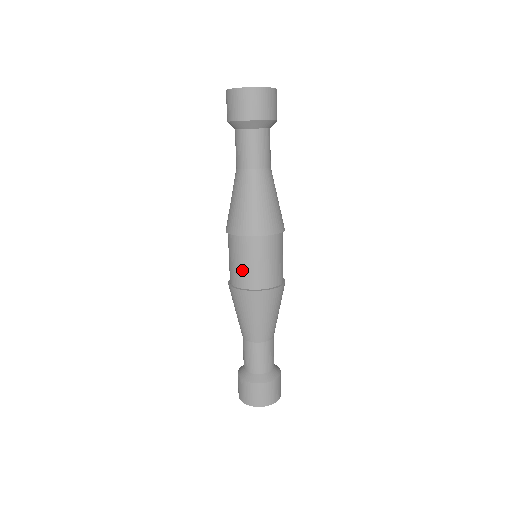
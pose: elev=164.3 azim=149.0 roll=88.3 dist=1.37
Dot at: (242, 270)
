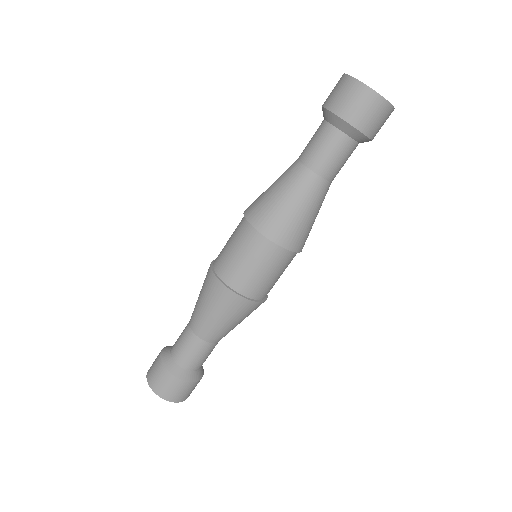
Dot at: (248, 273)
